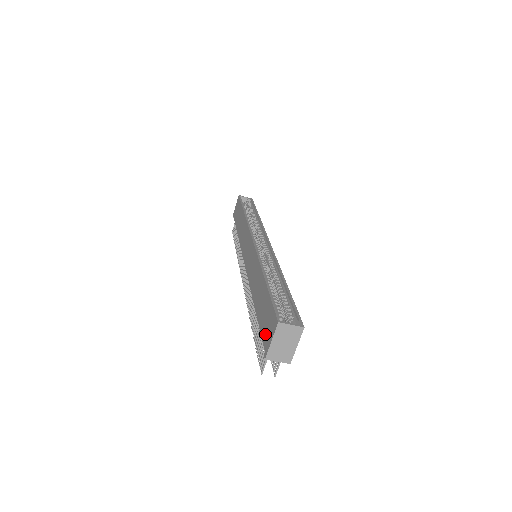
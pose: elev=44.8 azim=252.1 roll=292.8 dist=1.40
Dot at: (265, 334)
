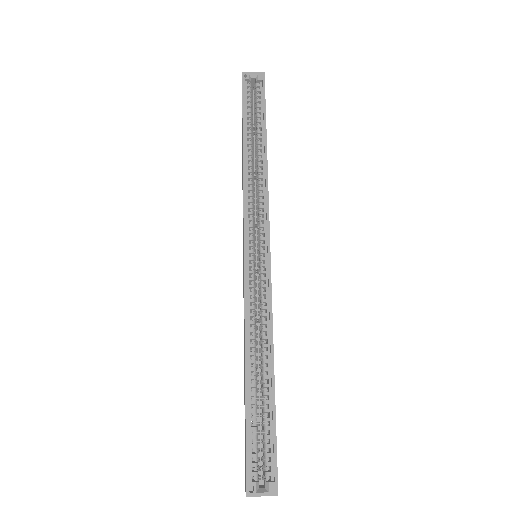
Dot at: occluded
